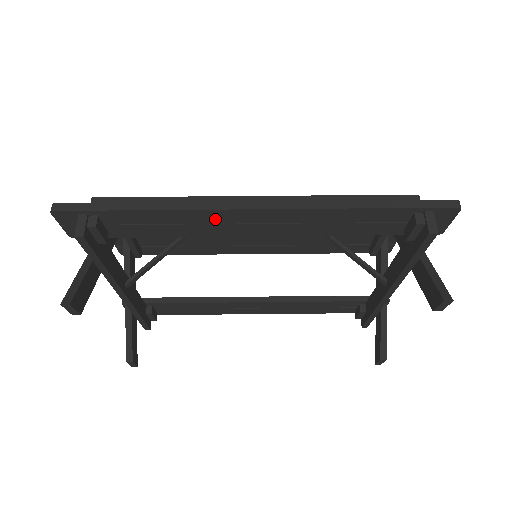
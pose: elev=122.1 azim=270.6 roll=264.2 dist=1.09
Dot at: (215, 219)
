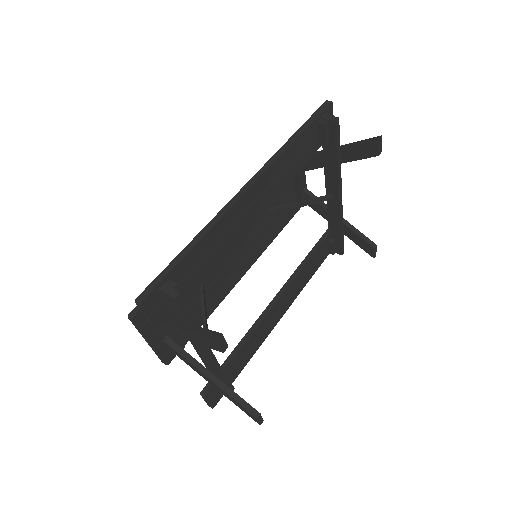
Dot at: (234, 218)
